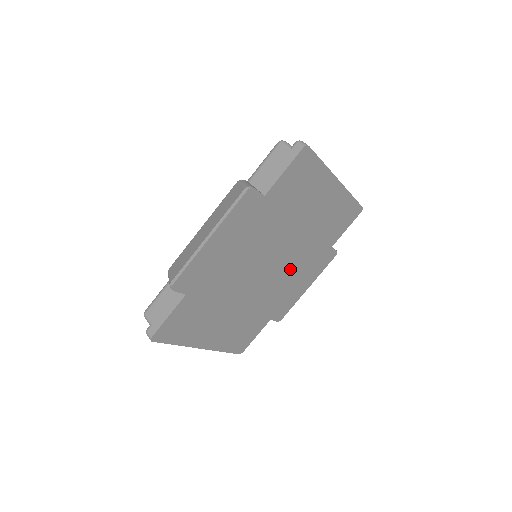
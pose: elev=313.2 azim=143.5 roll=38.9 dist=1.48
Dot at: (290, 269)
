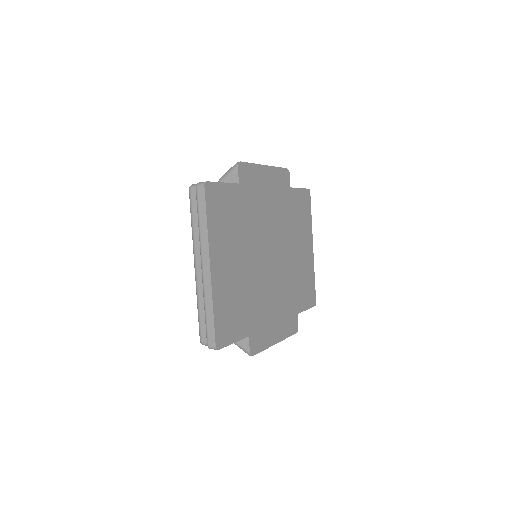
Dot at: (277, 287)
